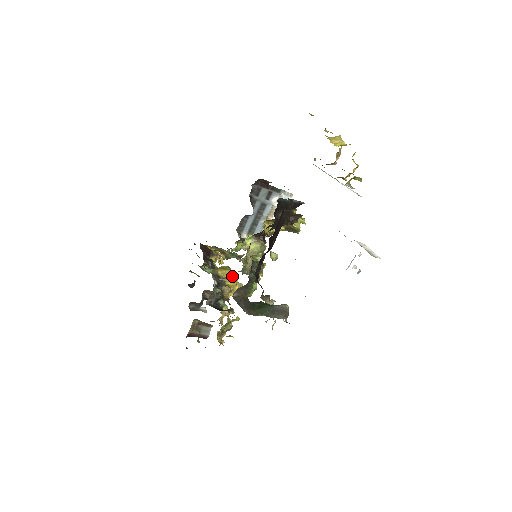
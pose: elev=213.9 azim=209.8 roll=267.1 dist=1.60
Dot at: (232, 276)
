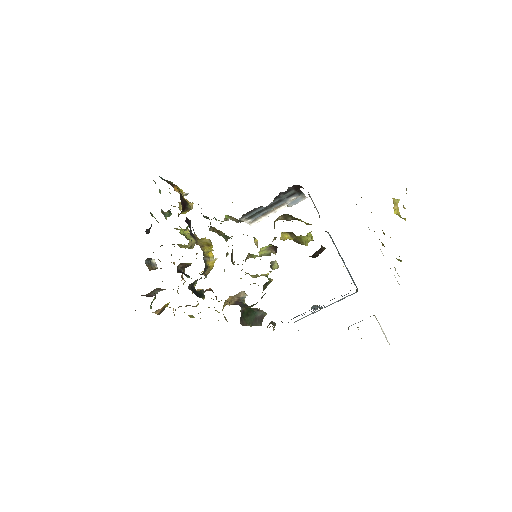
Dot at: (212, 253)
